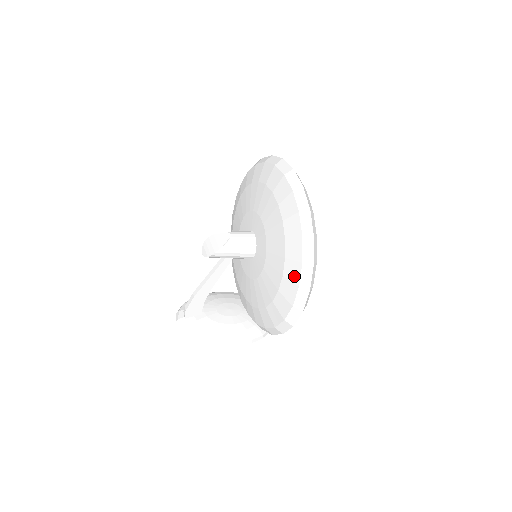
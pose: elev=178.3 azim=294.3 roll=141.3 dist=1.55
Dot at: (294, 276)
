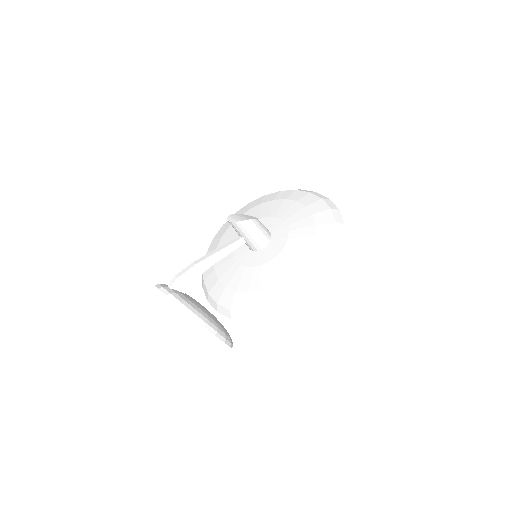
Dot at: (325, 249)
